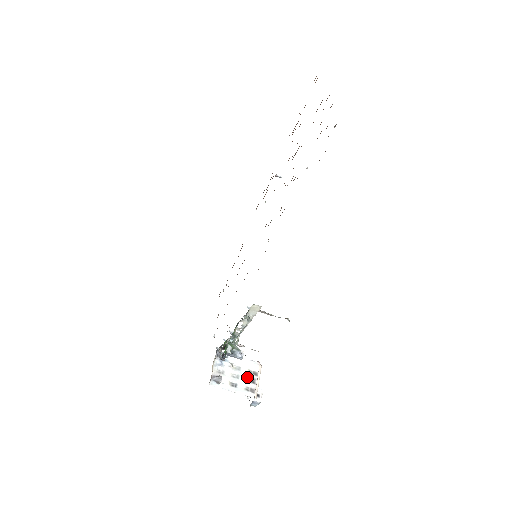
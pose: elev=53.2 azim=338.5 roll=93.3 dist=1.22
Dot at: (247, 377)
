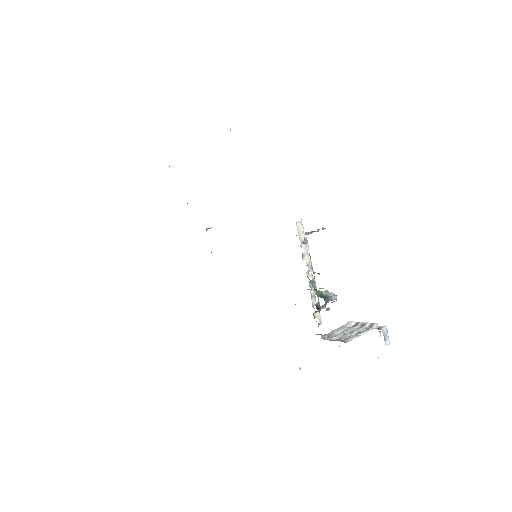
Dot at: (356, 328)
